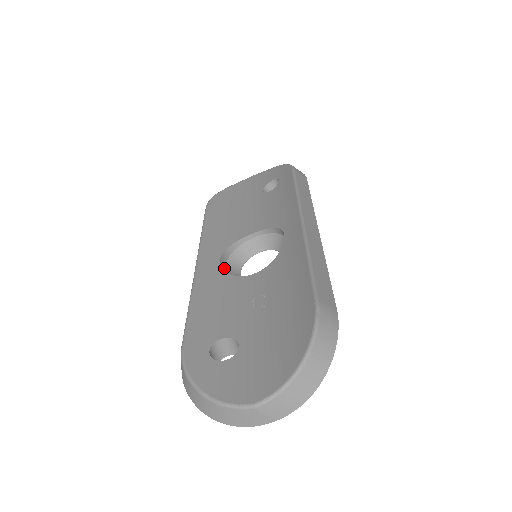
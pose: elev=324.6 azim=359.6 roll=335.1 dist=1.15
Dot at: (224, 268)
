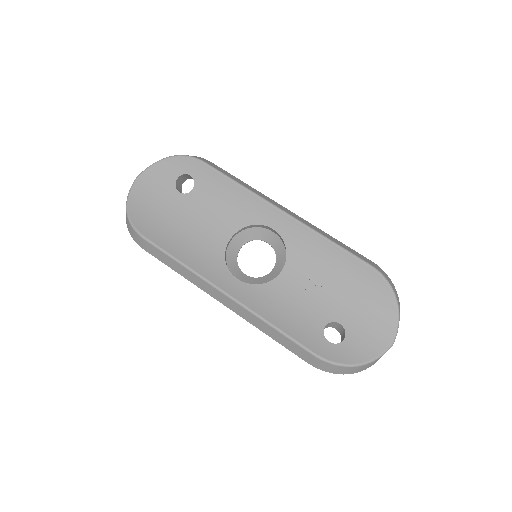
Dot at: occluded
